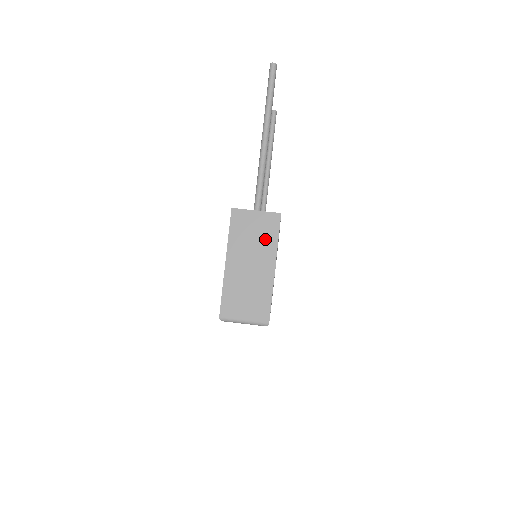
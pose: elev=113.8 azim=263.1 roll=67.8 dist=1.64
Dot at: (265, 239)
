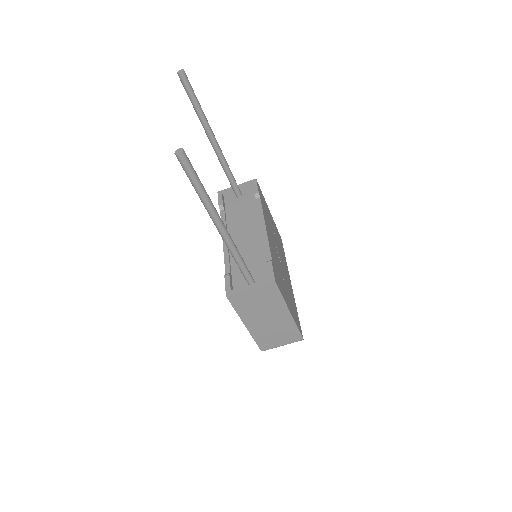
Dot at: (271, 302)
